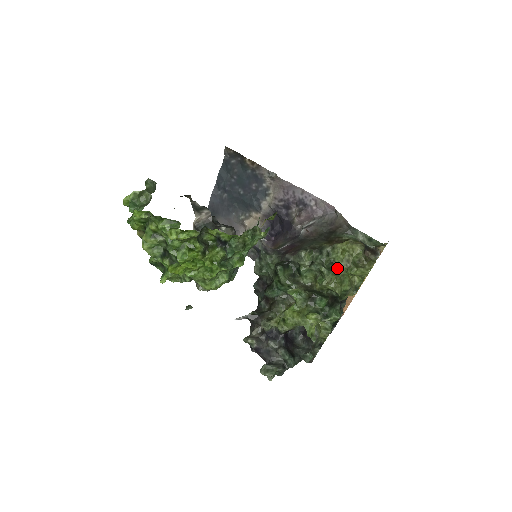
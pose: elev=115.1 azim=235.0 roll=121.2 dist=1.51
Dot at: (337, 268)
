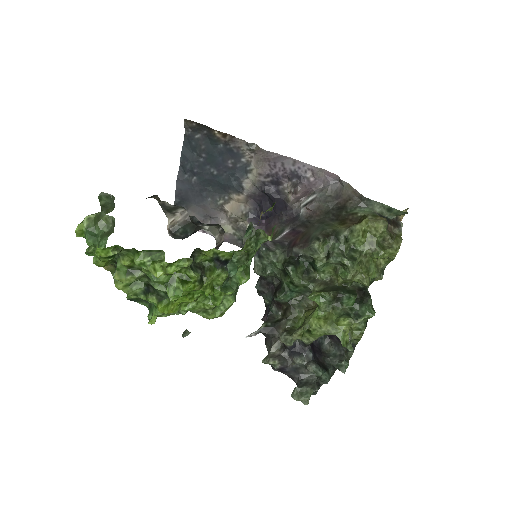
Dot at: (360, 255)
